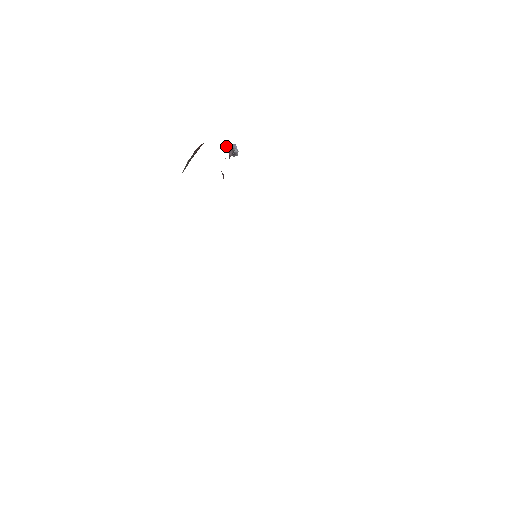
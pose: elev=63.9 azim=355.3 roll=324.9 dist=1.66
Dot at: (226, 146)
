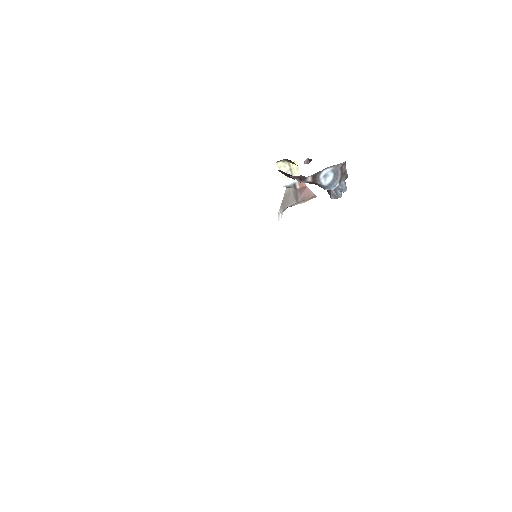
Dot at: occluded
